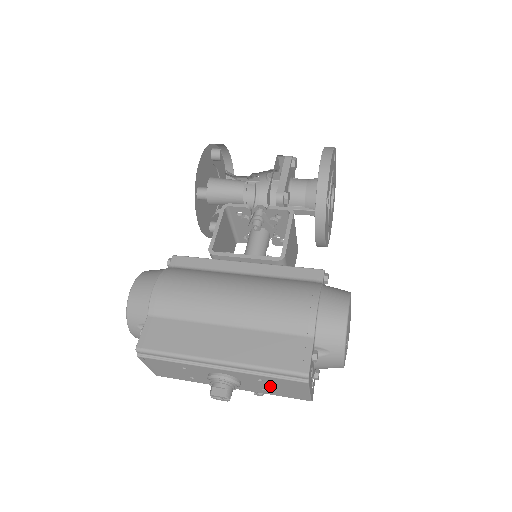
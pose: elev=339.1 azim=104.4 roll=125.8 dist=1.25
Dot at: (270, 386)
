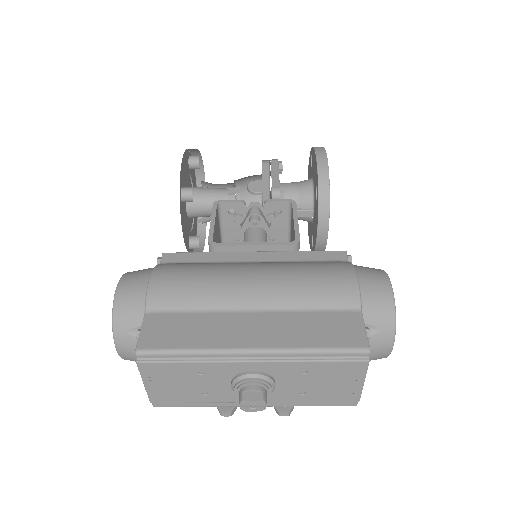
Dot at: (314, 383)
